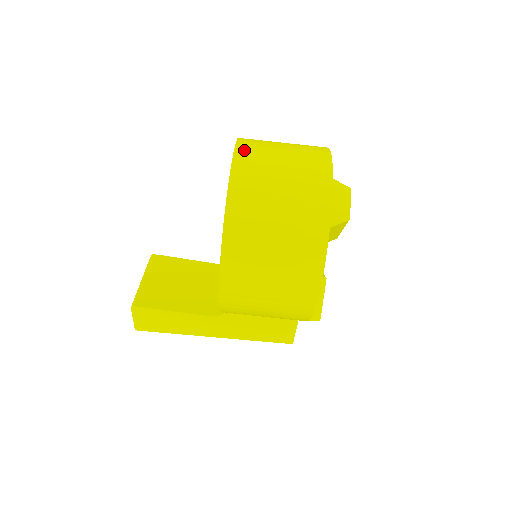
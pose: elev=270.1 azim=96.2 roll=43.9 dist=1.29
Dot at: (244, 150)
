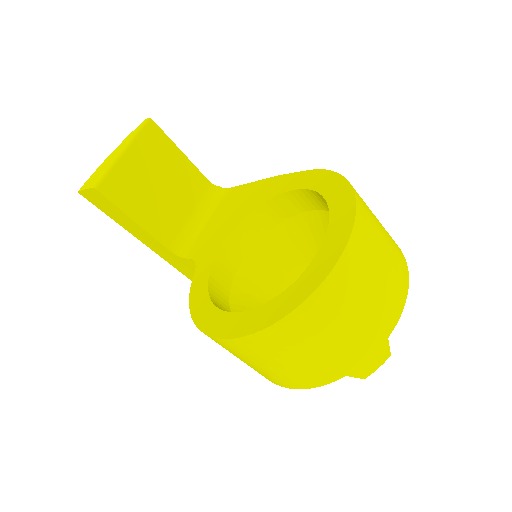
Dot at: (353, 253)
